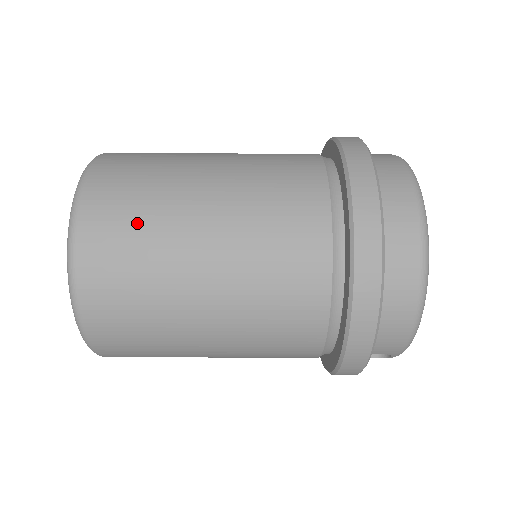
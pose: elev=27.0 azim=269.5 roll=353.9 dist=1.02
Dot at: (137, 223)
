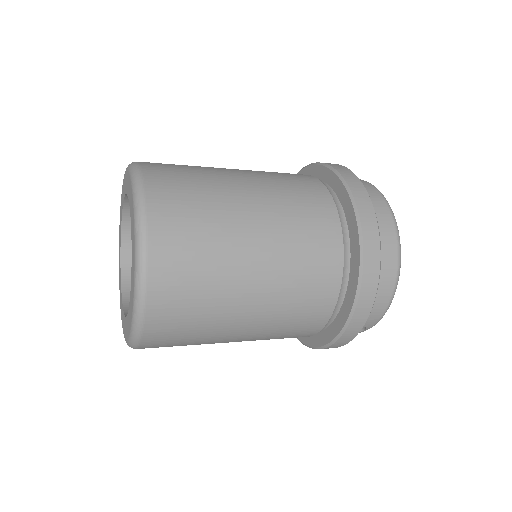
Dot at: (198, 220)
